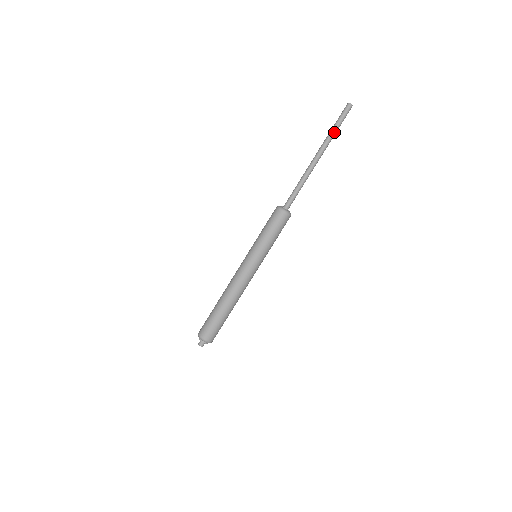
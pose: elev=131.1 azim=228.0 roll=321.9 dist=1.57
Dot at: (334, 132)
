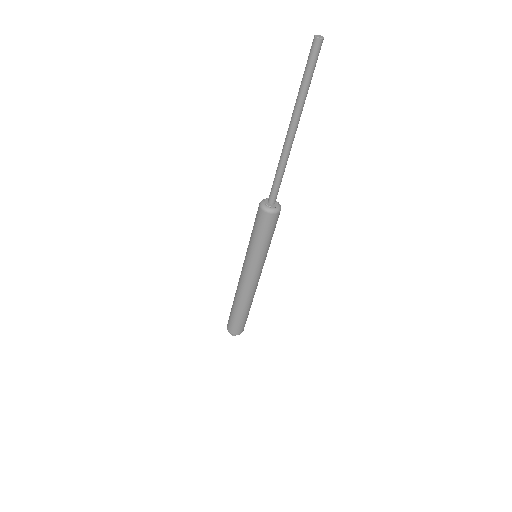
Dot at: (305, 91)
